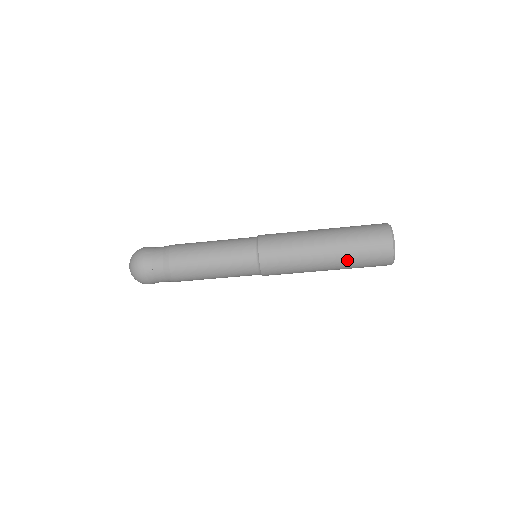
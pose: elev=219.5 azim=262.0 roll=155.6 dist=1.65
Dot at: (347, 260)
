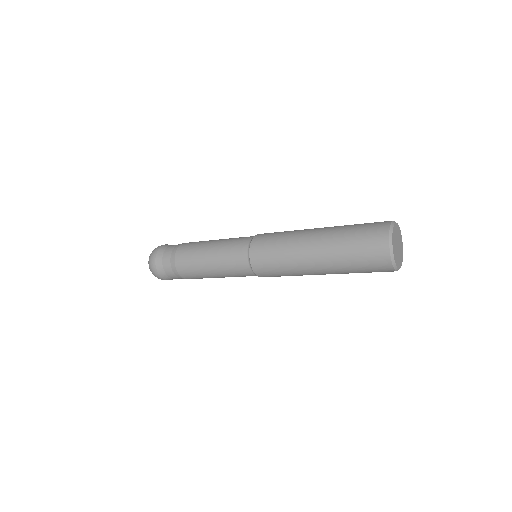
Dot at: (343, 273)
